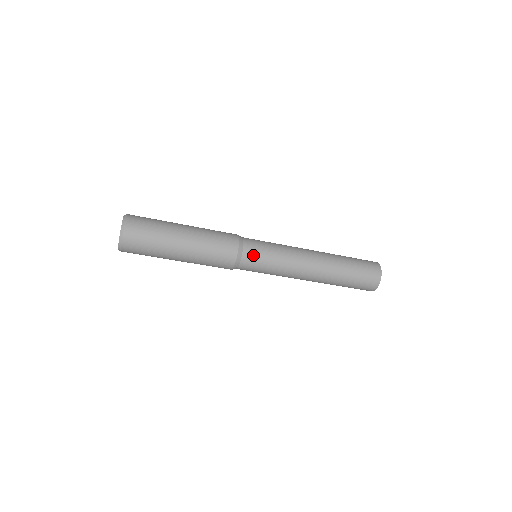
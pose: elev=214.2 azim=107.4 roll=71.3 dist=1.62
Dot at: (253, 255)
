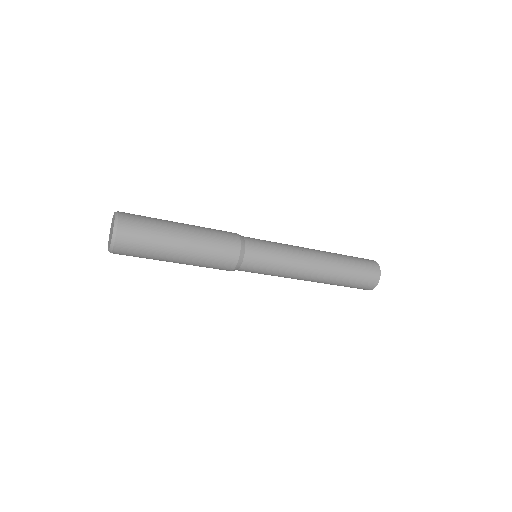
Dot at: (254, 261)
